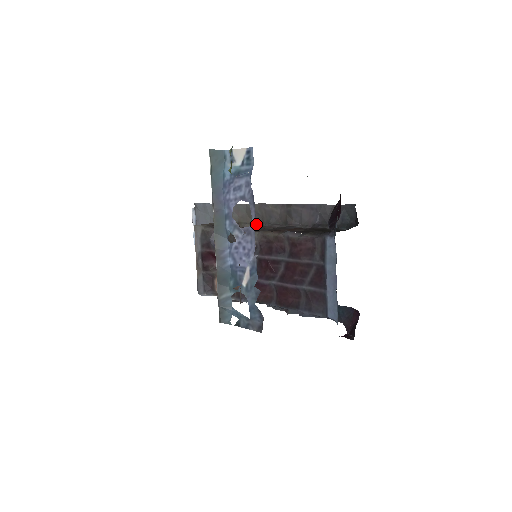
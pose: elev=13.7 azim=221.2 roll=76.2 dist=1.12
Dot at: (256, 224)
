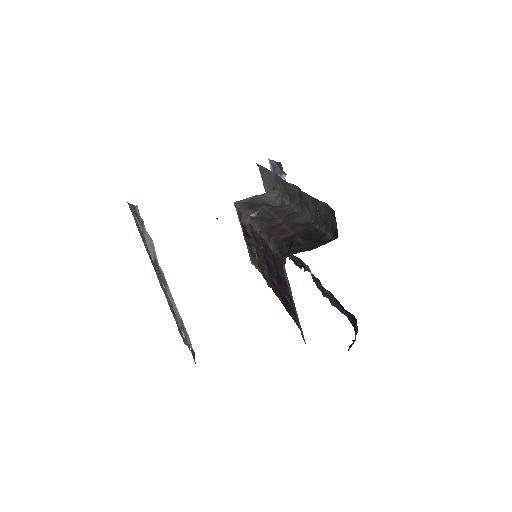
Dot at: (287, 201)
